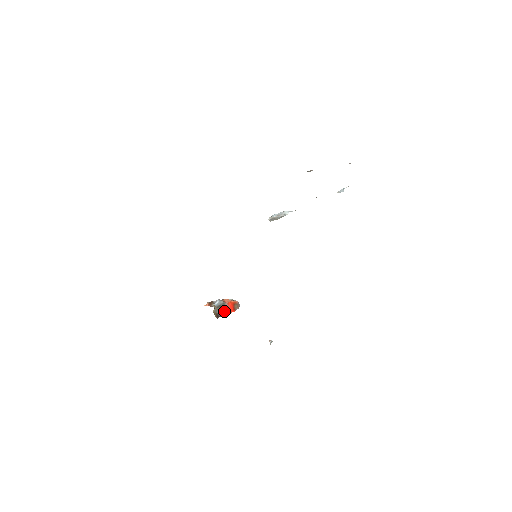
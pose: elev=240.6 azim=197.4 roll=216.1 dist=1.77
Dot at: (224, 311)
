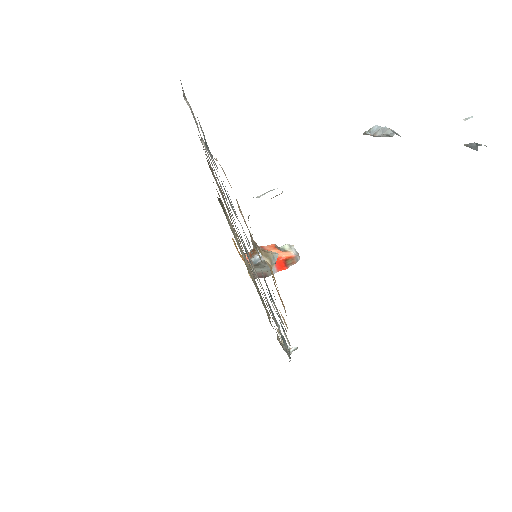
Dot at: (265, 270)
